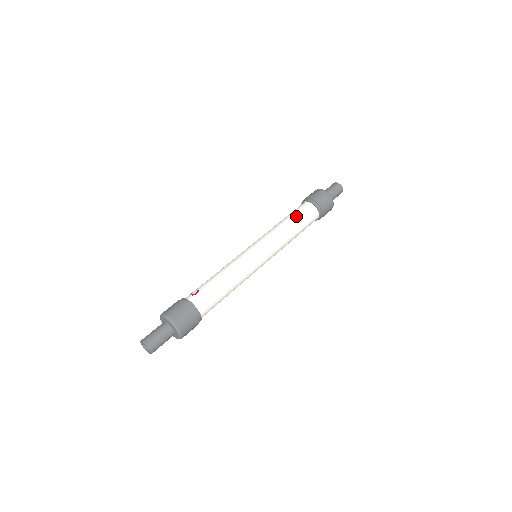
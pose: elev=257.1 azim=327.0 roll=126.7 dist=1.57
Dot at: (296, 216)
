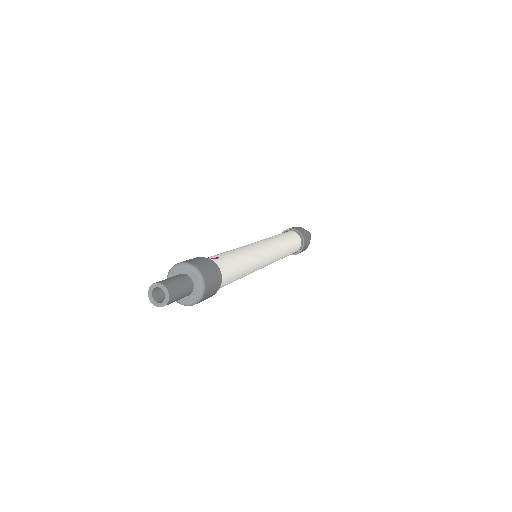
Dot at: (288, 237)
